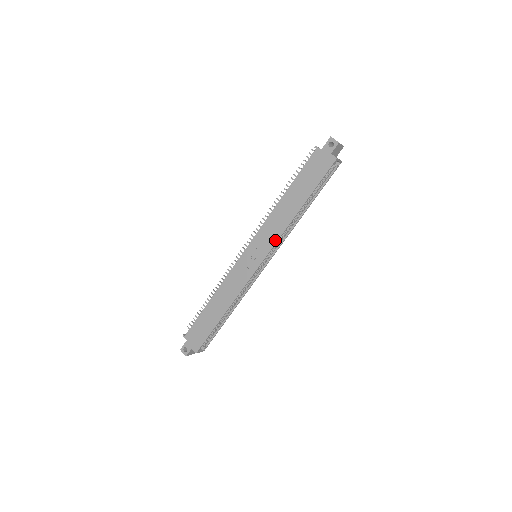
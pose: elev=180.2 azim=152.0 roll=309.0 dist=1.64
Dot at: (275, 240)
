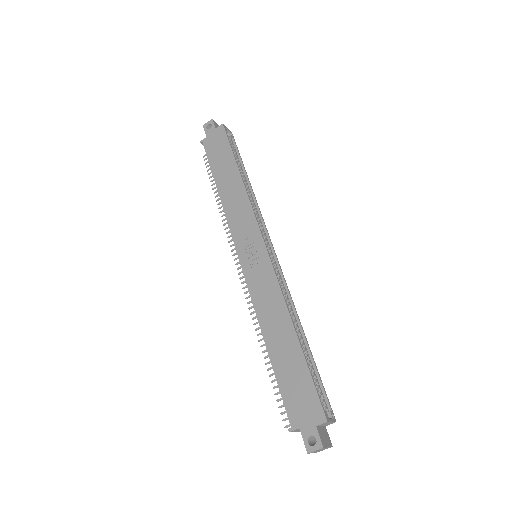
Dot at: (251, 215)
